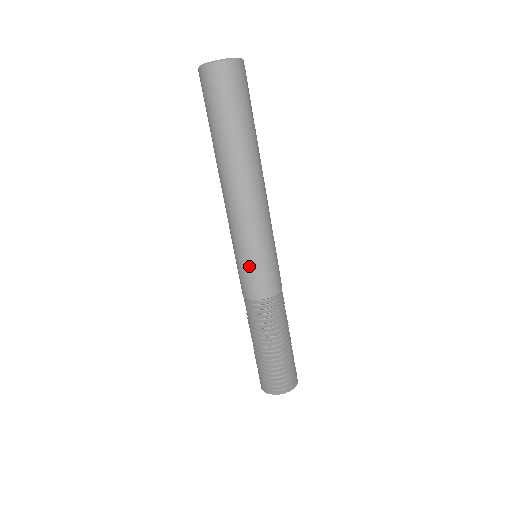
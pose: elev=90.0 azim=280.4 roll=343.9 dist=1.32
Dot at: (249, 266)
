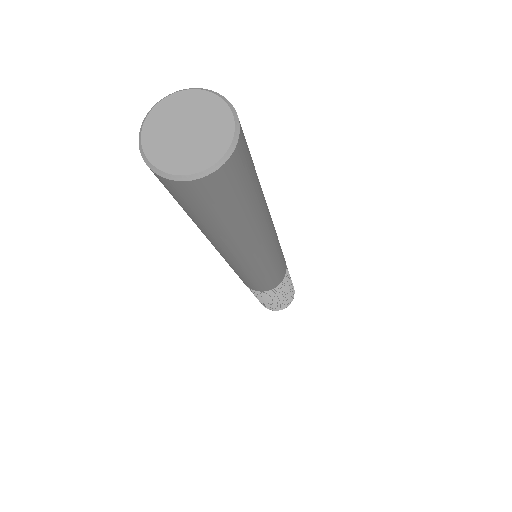
Dot at: (259, 283)
